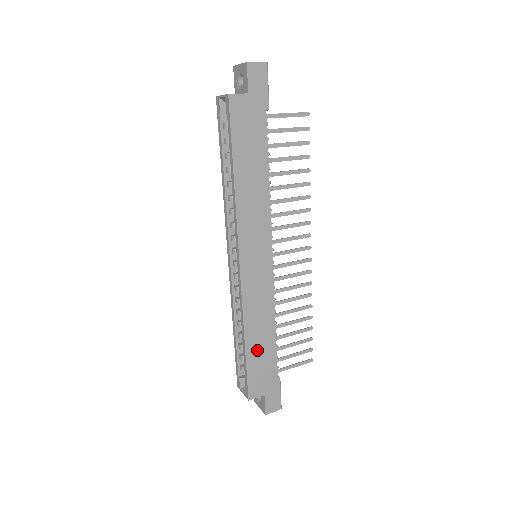
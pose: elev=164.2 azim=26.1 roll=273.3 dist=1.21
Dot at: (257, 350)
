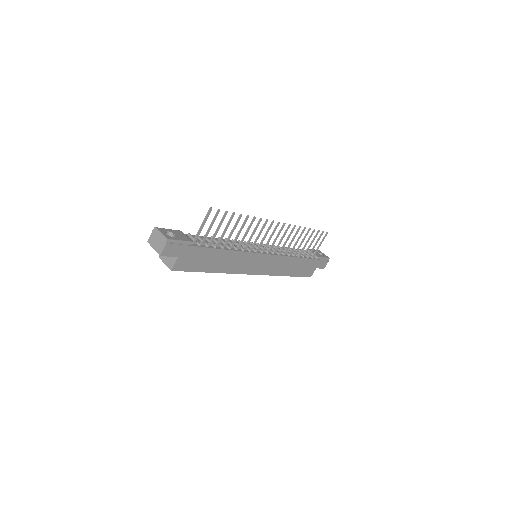
Dot at: (296, 270)
